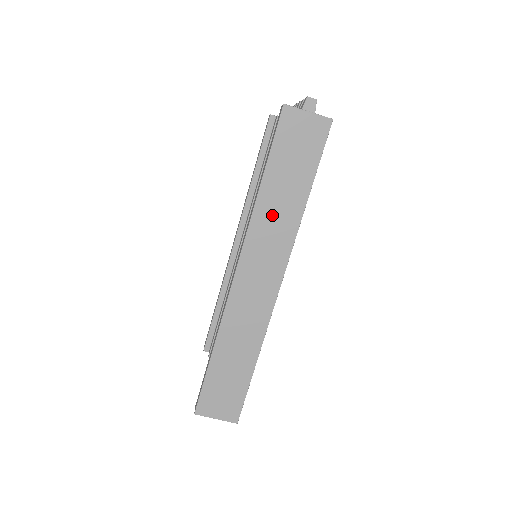
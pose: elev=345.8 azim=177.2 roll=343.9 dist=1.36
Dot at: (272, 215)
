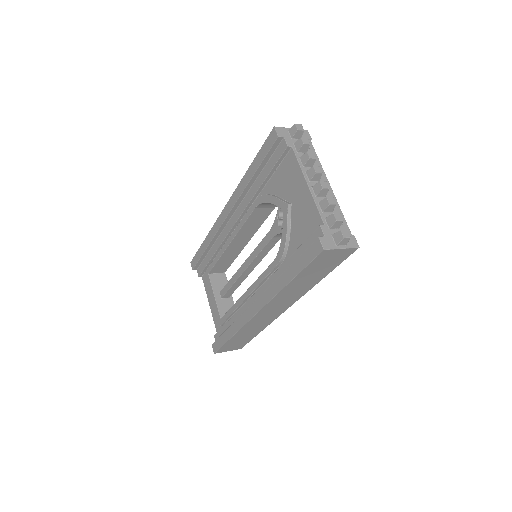
Dot at: (292, 291)
